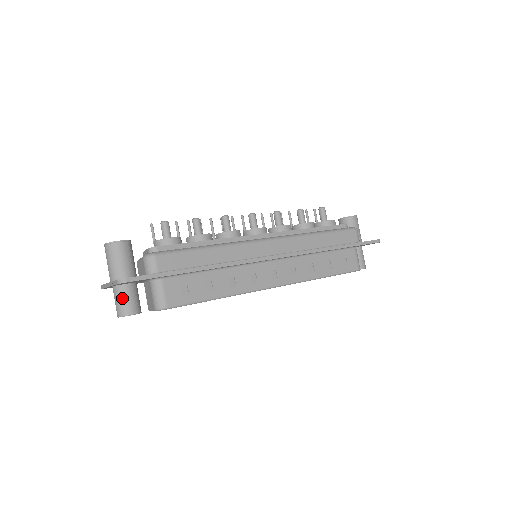
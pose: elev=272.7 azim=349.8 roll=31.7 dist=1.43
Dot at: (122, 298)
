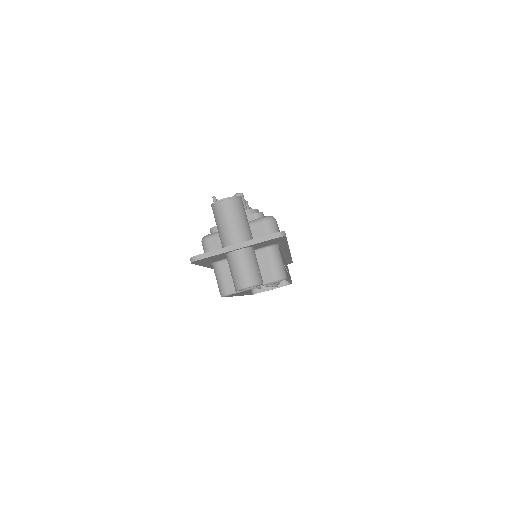
Dot at: (254, 263)
